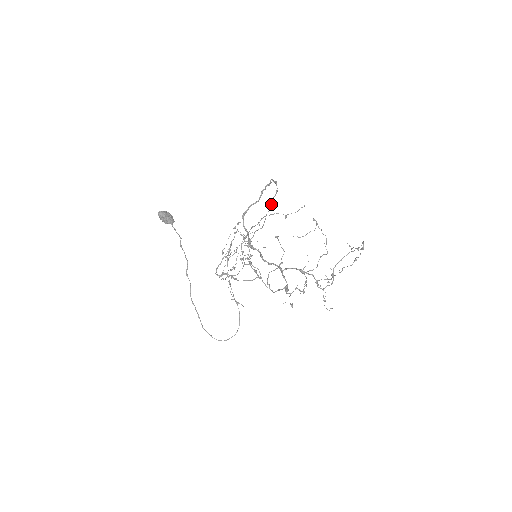
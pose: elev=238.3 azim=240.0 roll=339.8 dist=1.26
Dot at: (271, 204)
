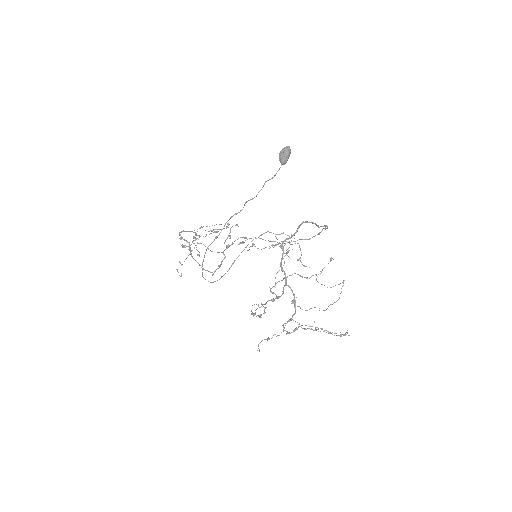
Dot at: (293, 241)
